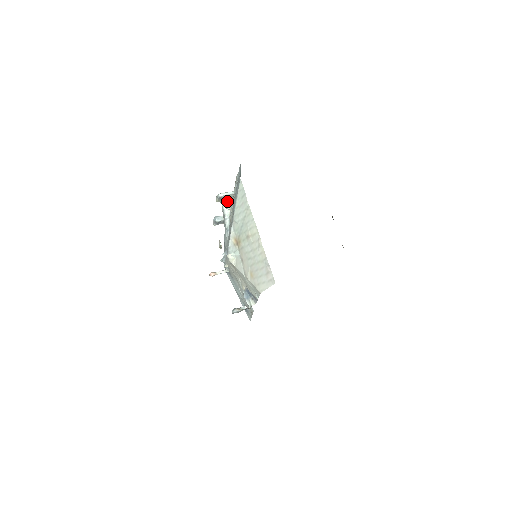
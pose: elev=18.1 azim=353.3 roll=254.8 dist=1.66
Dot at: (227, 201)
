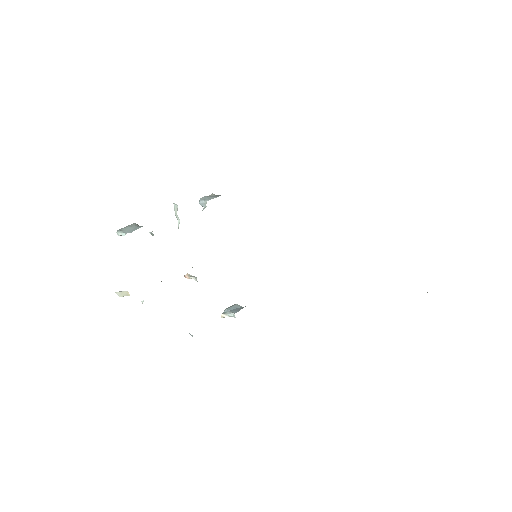
Dot at: (176, 205)
